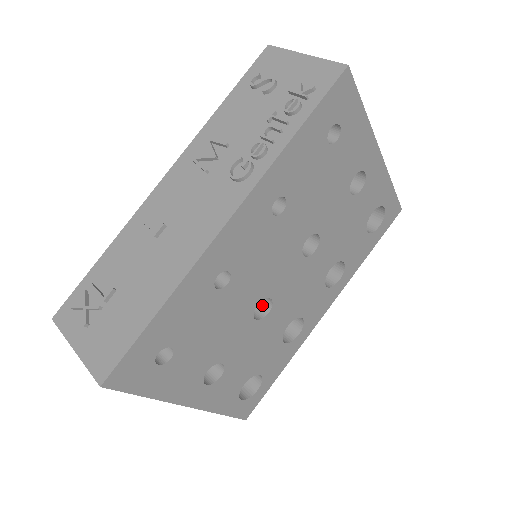
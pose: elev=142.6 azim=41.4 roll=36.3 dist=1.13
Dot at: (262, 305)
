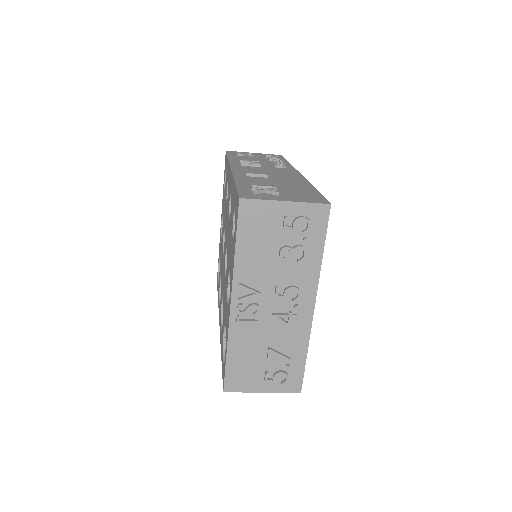
Dot at: occluded
